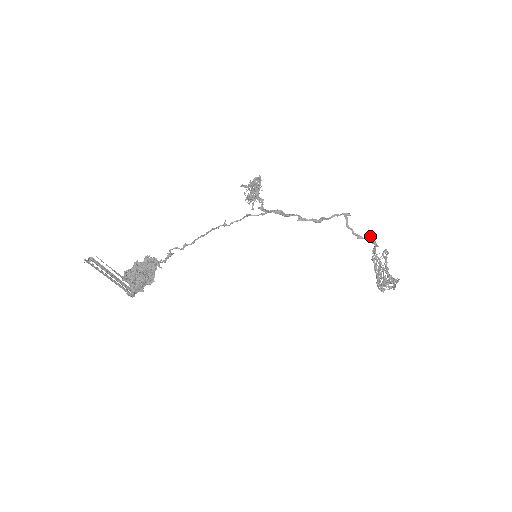
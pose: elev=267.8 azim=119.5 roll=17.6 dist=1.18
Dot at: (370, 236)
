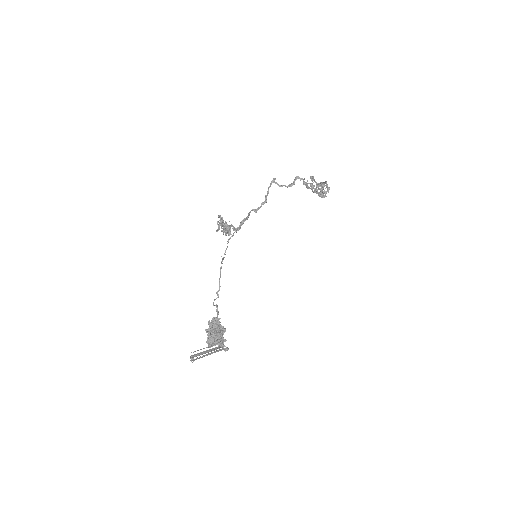
Dot at: (295, 178)
